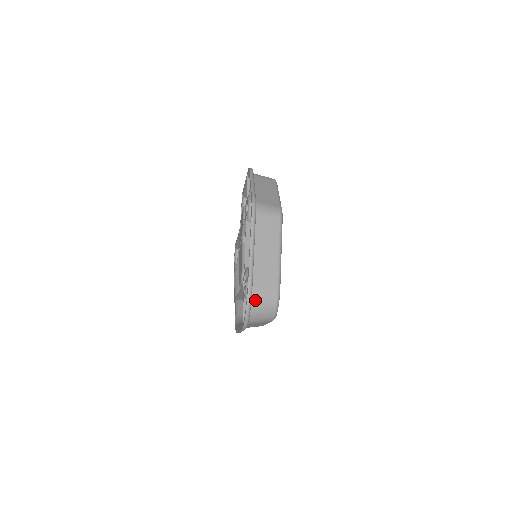
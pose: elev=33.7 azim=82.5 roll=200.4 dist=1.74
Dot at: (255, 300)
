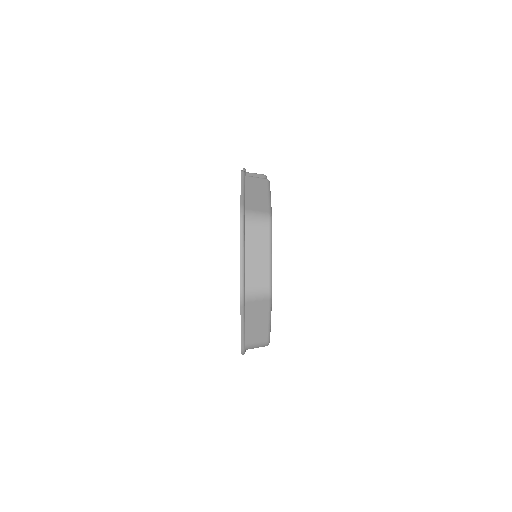
Dot at: occluded
